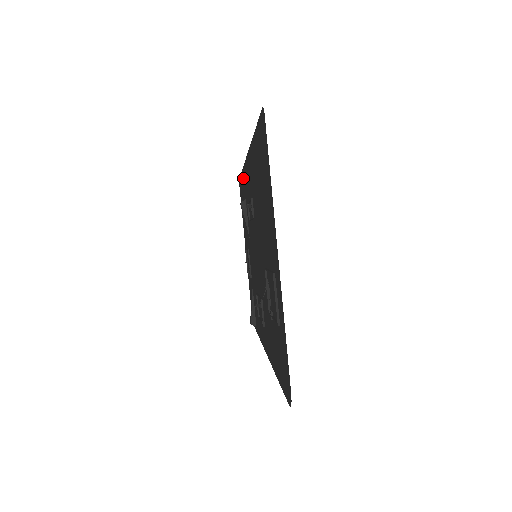
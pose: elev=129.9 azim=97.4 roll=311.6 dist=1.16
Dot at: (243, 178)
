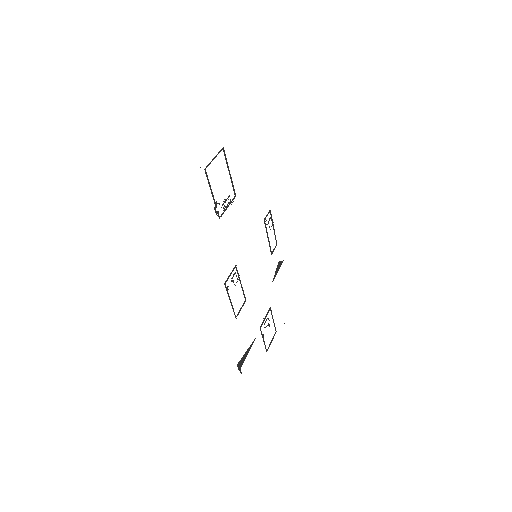
Dot at: occluded
